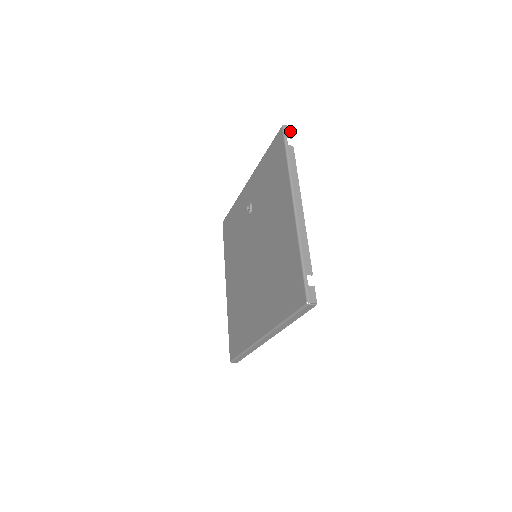
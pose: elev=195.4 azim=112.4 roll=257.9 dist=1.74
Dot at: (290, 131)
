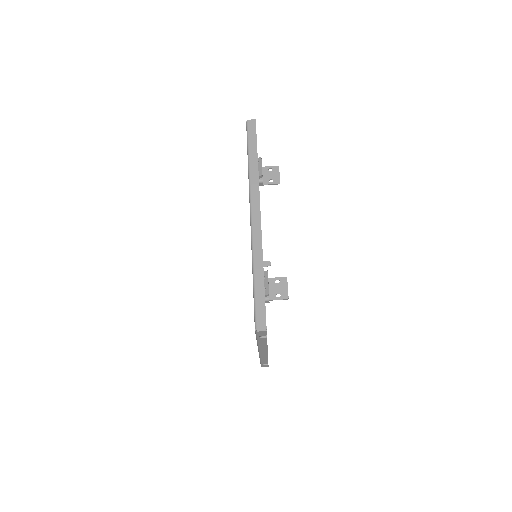
Dot at: occluded
